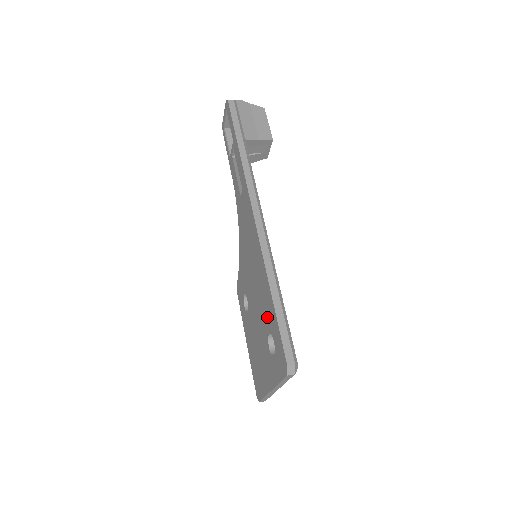
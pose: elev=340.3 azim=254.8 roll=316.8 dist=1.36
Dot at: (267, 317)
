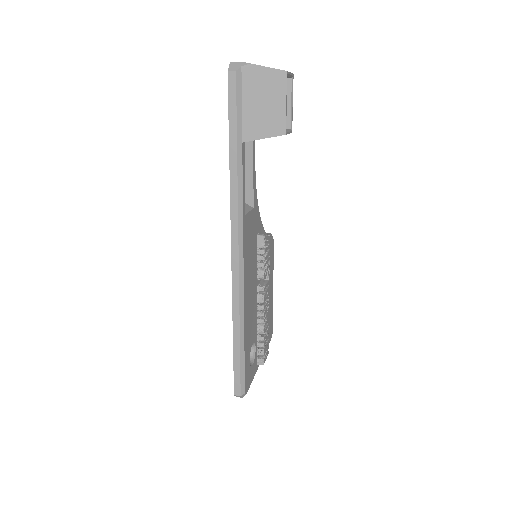
Dot at: occluded
